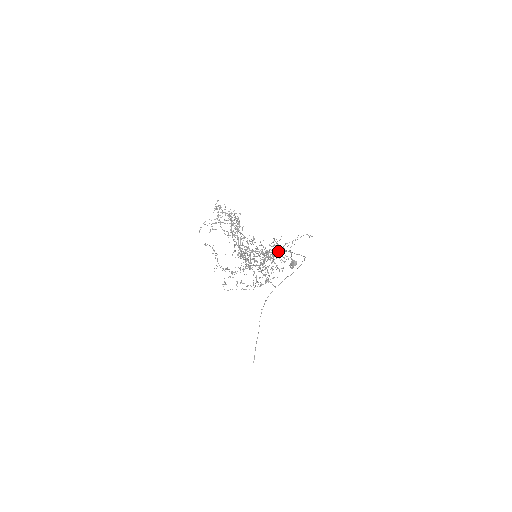
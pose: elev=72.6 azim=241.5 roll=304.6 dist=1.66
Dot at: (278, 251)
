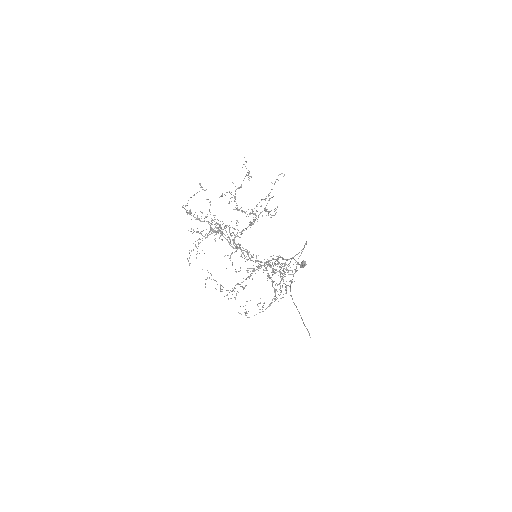
Dot at: (280, 256)
